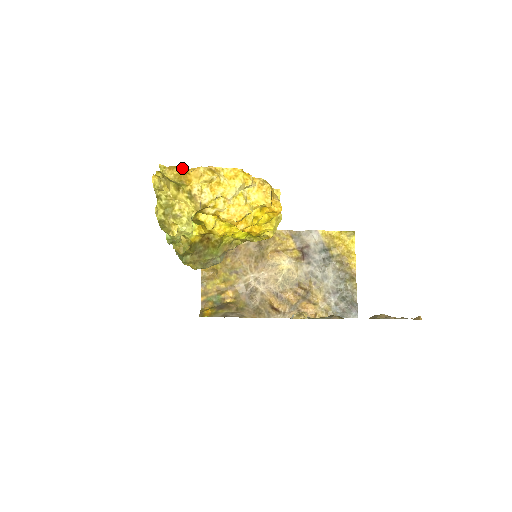
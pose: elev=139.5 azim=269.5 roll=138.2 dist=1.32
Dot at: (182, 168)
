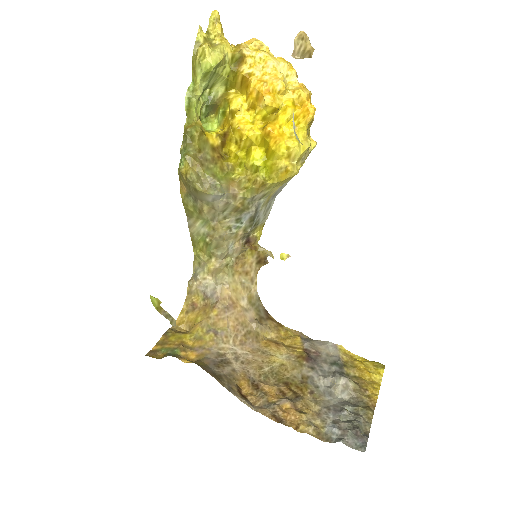
Dot at: occluded
